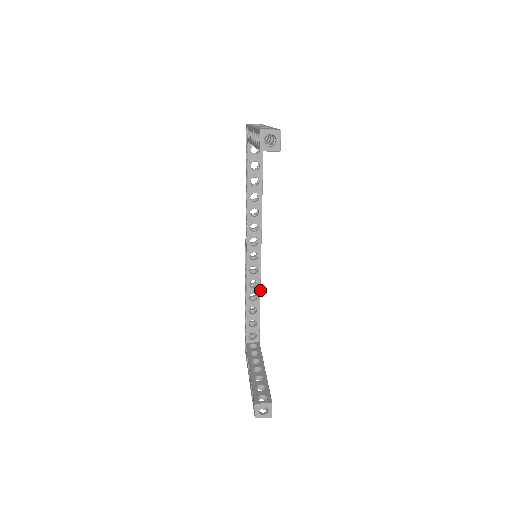
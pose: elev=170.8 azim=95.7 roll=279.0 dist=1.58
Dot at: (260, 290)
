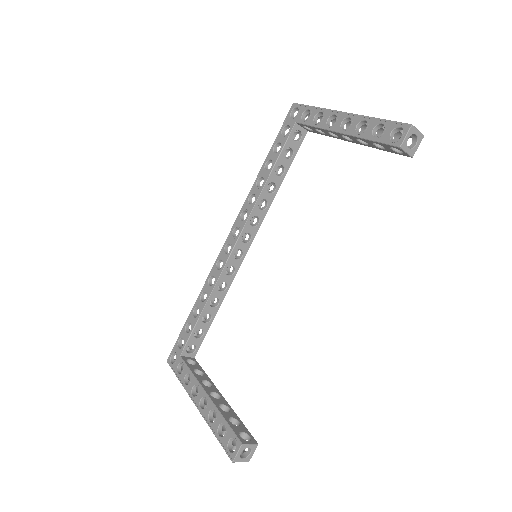
Dot at: occluded
